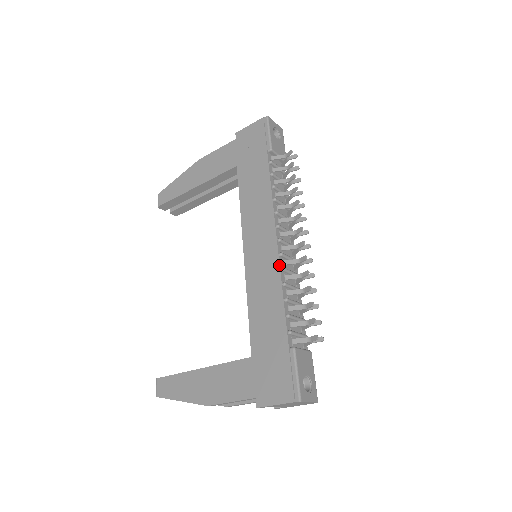
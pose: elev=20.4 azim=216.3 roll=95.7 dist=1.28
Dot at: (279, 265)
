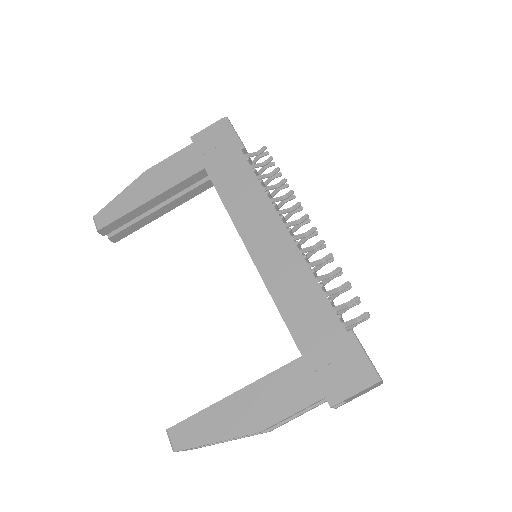
Dot at: (300, 253)
